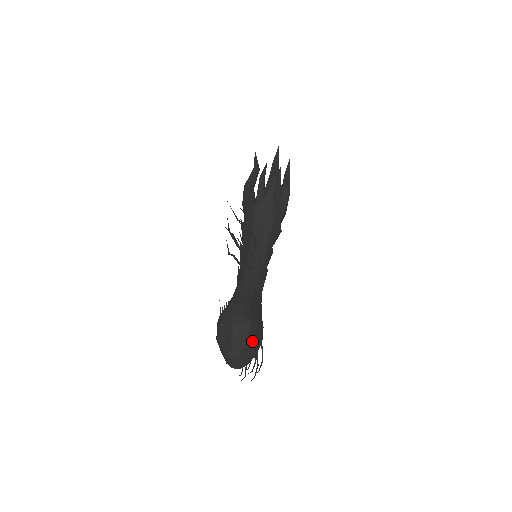
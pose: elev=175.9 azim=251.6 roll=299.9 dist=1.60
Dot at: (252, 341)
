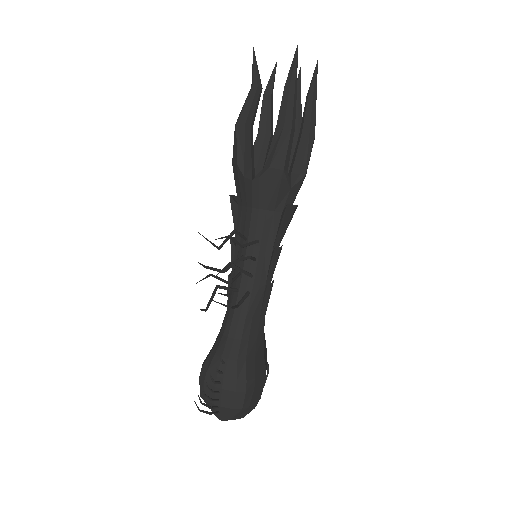
Dot at: (249, 405)
